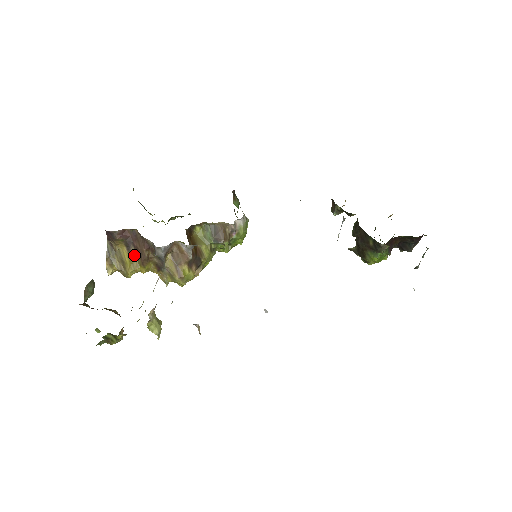
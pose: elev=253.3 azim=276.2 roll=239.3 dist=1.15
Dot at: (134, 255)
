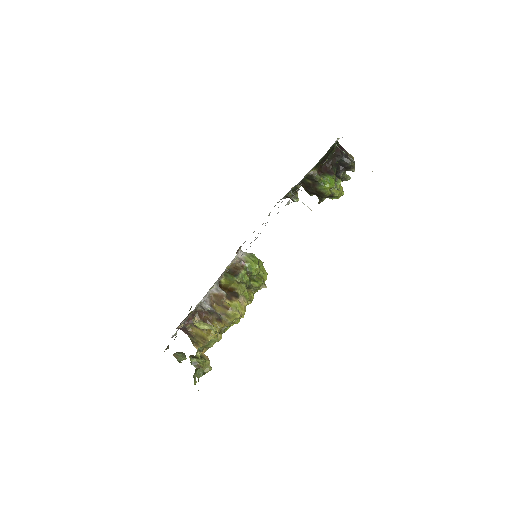
Dot at: occluded
